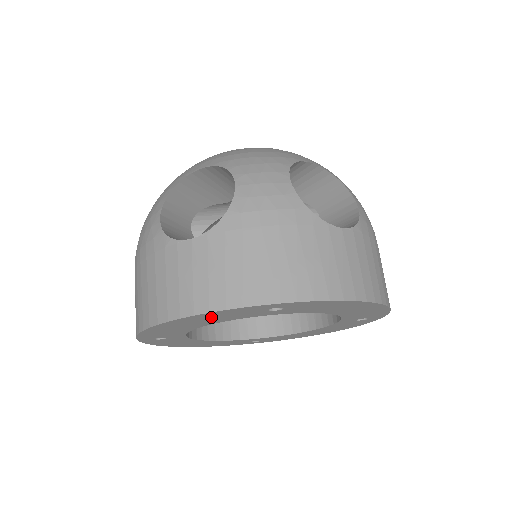
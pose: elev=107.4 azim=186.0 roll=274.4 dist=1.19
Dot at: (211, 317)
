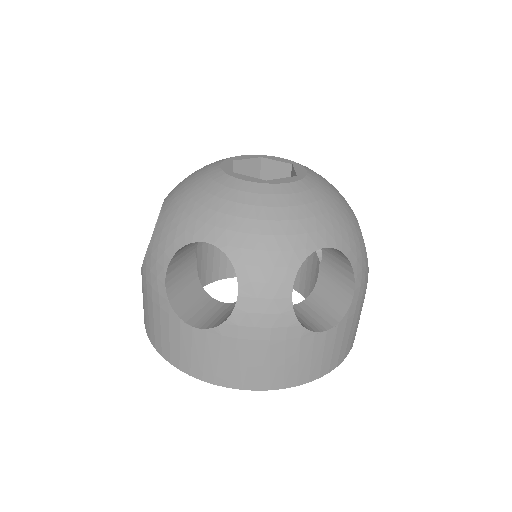
Dot at: occluded
